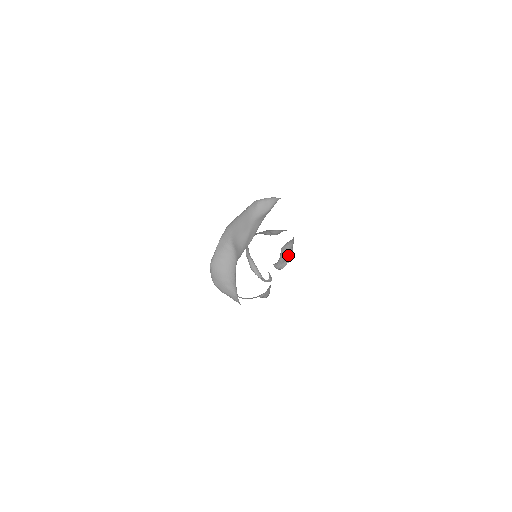
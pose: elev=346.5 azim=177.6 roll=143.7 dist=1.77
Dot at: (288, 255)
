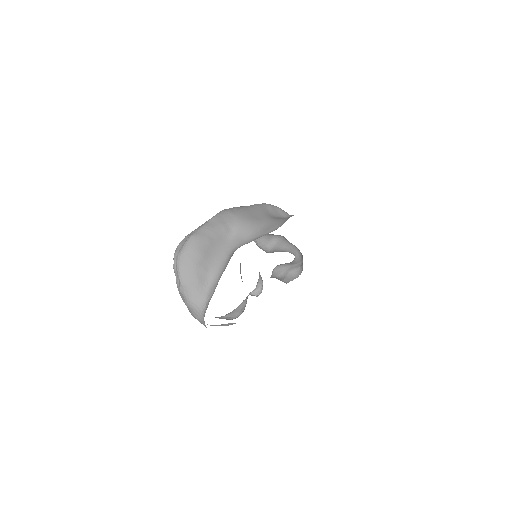
Dot at: (290, 274)
